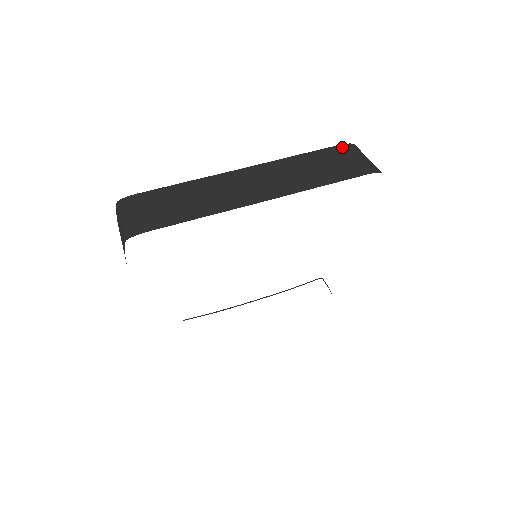
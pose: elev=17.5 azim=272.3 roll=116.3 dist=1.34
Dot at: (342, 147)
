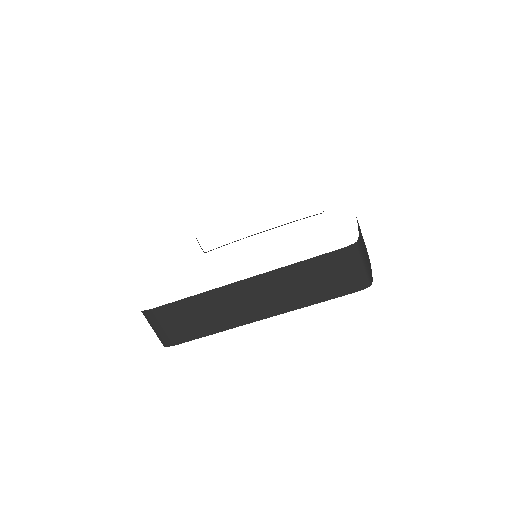
Dot at: (341, 253)
